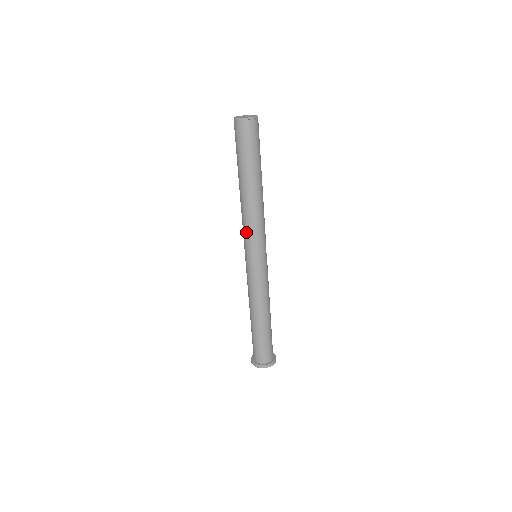
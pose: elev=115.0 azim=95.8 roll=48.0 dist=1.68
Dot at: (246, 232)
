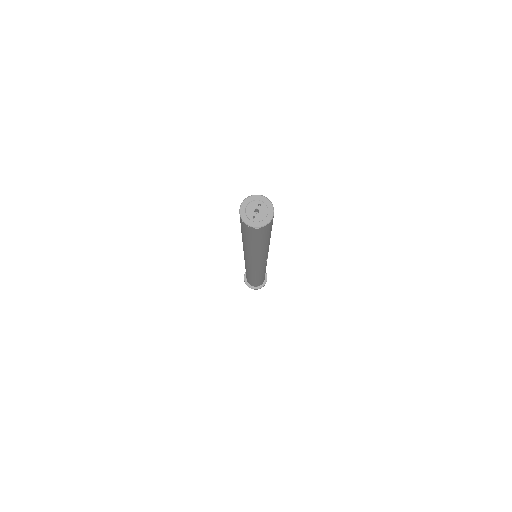
Dot at: (244, 253)
